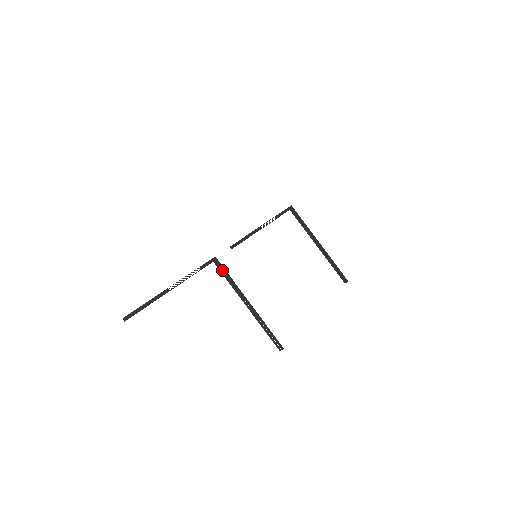
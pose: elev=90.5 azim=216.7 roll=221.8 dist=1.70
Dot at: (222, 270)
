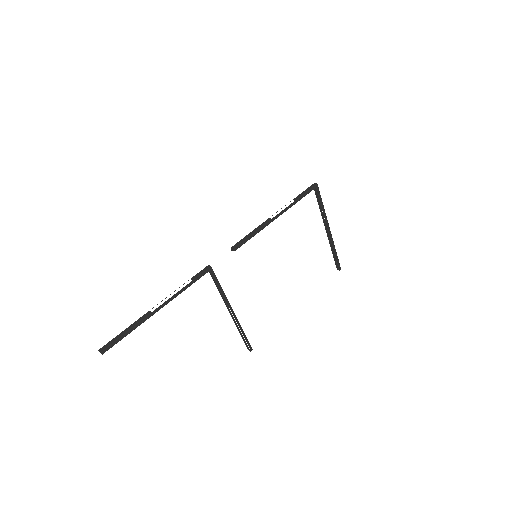
Dot at: (215, 279)
